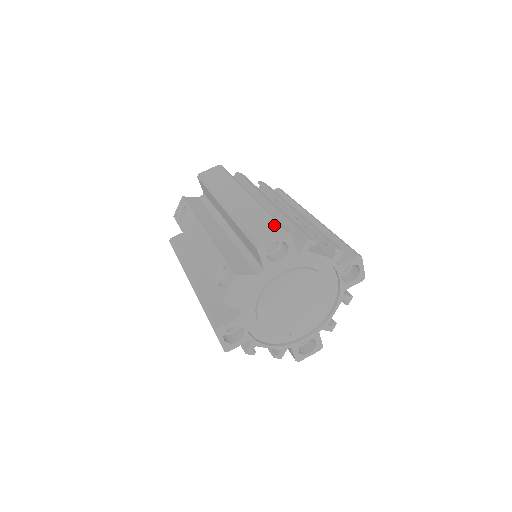
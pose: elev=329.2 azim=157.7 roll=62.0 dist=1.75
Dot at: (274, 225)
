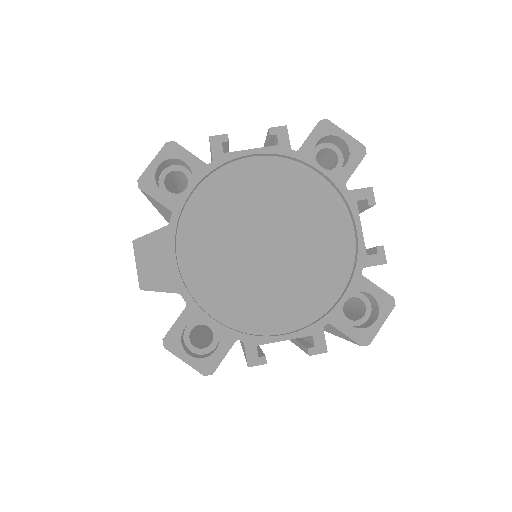
Dot at: occluded
